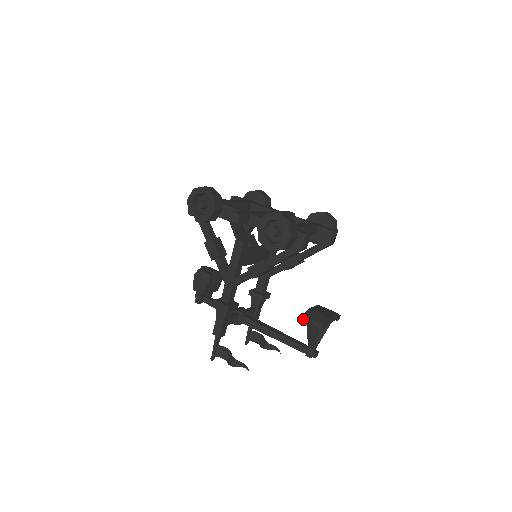
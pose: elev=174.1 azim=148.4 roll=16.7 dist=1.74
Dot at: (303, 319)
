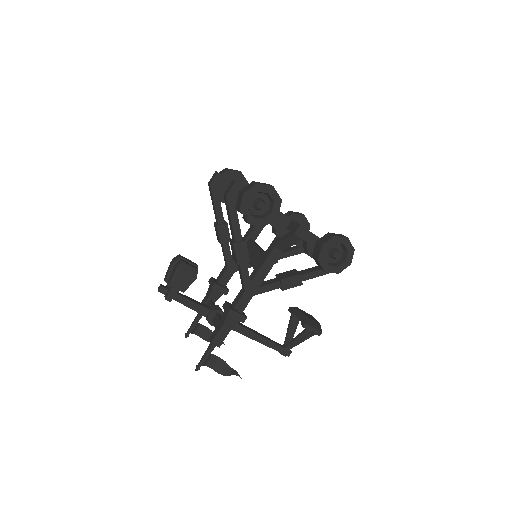
Dot at: (305, 327)
